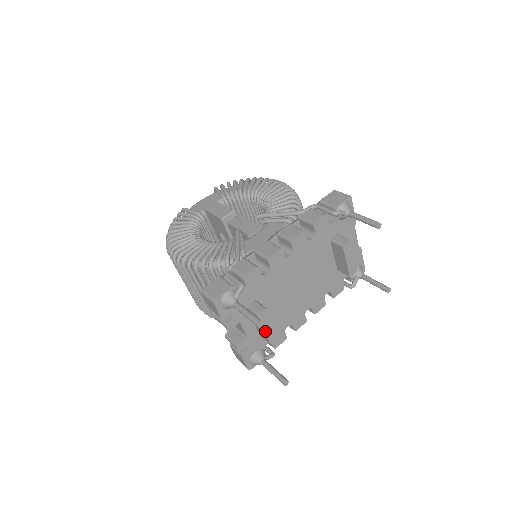
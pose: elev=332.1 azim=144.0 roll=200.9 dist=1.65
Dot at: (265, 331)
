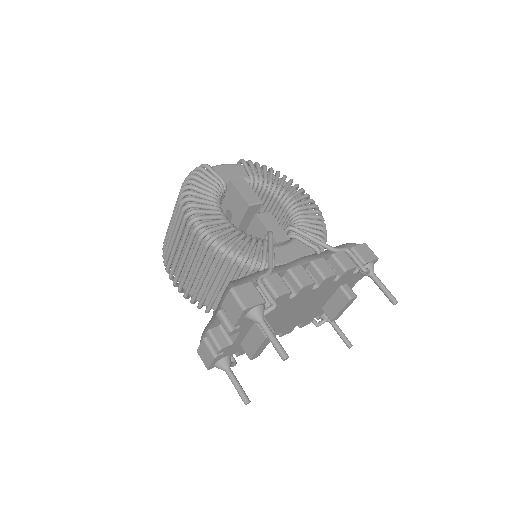
Dot at: (258, 349)
